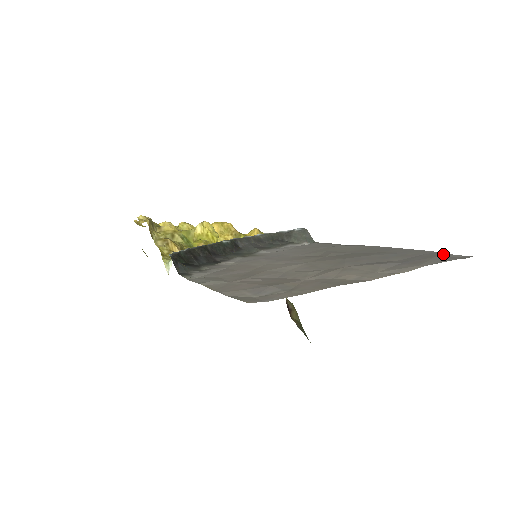
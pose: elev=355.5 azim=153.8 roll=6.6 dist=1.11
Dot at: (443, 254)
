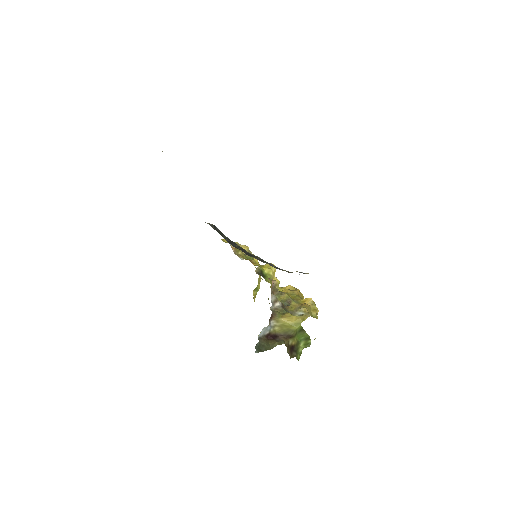
Dot at: occluded
